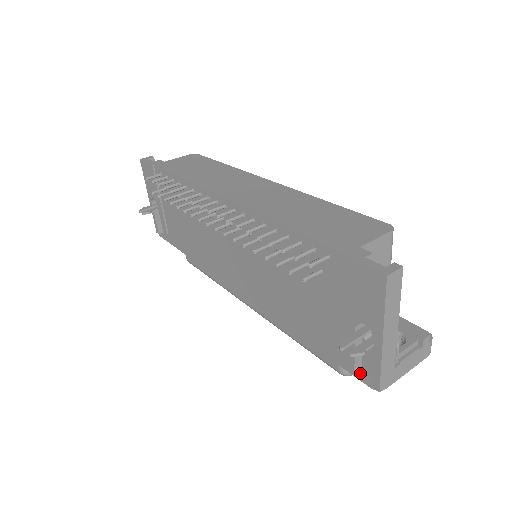
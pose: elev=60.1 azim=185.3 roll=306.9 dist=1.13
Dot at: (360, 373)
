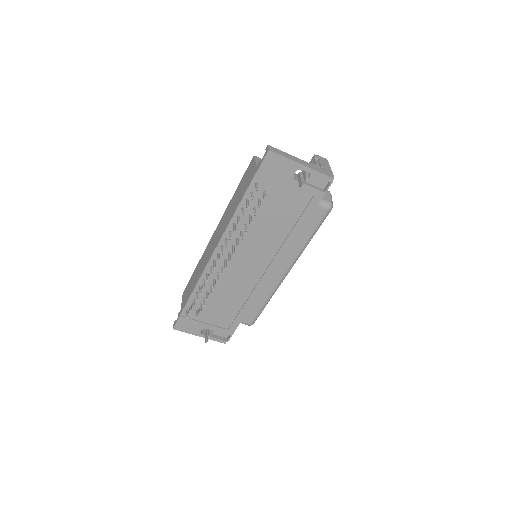
Dot at: (325, 190)
